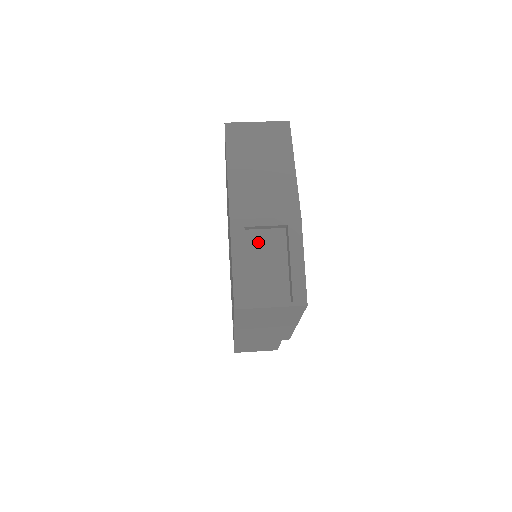
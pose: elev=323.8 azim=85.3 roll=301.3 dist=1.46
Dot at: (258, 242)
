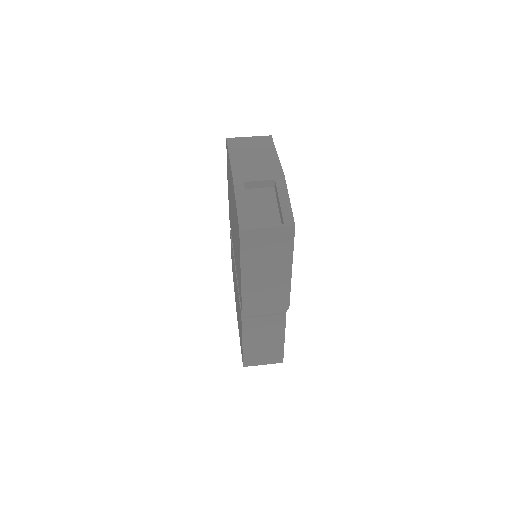
Dot at: (255, 196)
